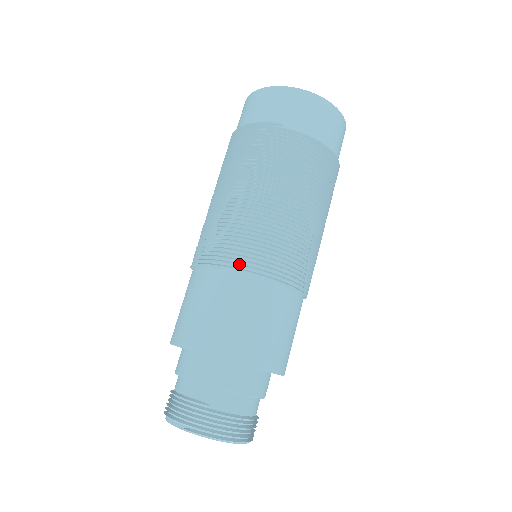
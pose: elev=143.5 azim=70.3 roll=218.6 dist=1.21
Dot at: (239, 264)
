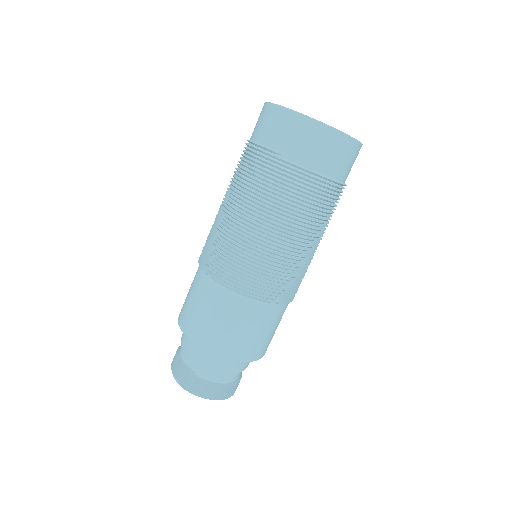
Dot at: (223, 279)
